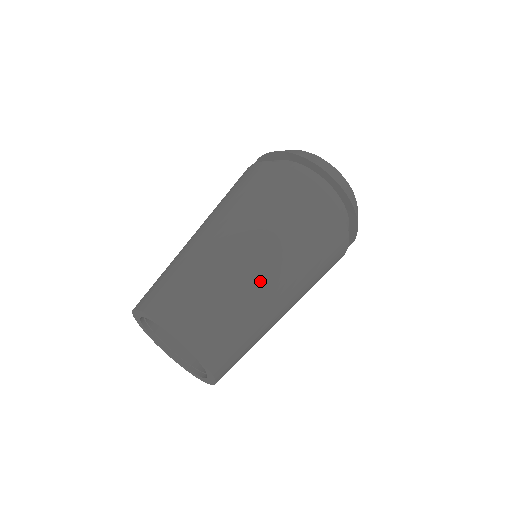
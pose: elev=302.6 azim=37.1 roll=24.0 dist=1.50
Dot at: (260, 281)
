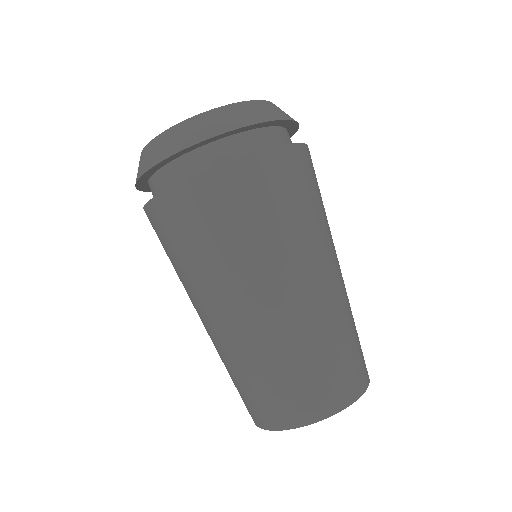
Dot at: occluded
